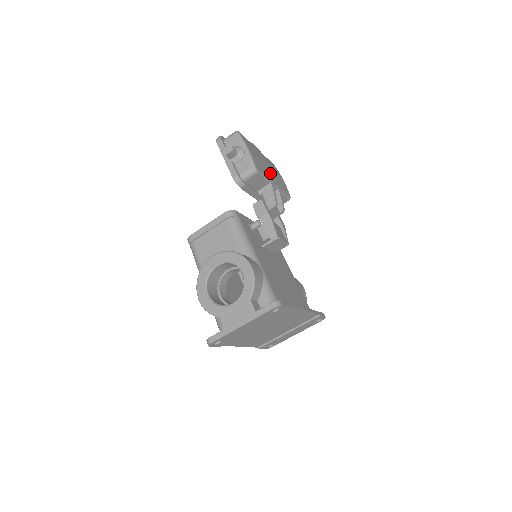
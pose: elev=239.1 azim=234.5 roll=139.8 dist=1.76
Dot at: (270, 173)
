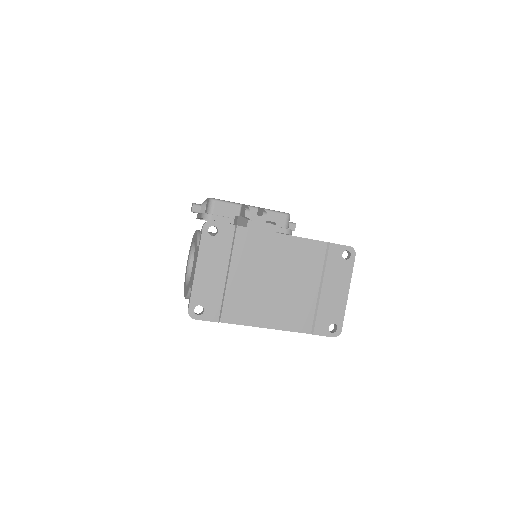
Dot at: occluded
